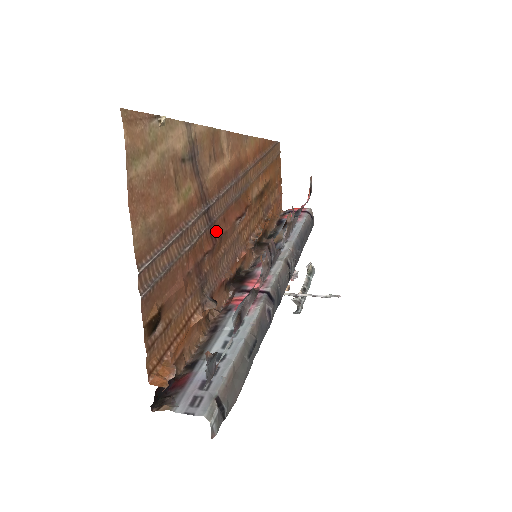
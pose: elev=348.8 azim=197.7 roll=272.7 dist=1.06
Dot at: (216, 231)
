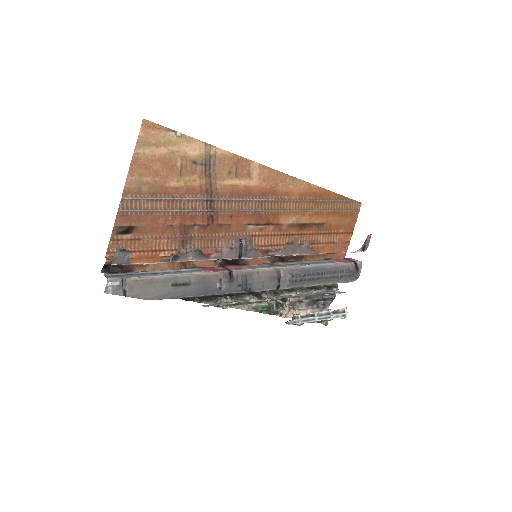
Dot at: (217, 218)
